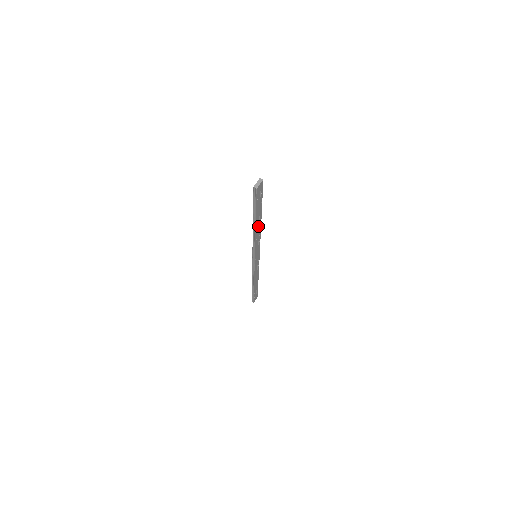
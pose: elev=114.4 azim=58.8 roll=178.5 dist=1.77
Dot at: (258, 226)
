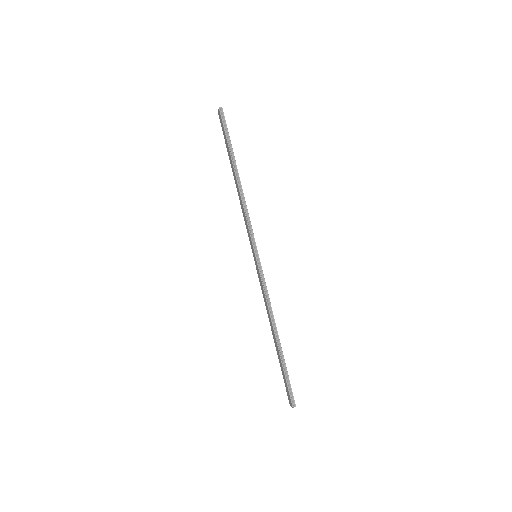
Dot at: (239, 184)
